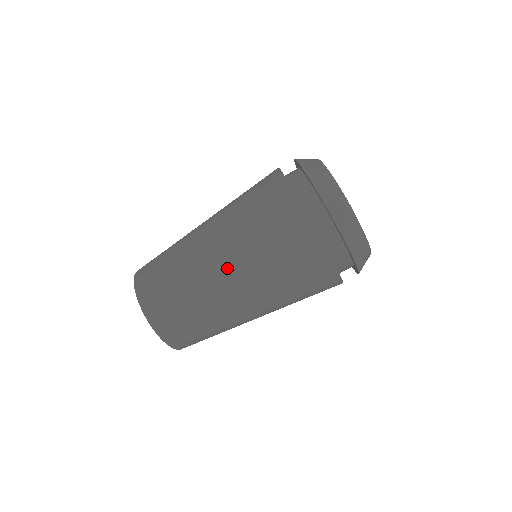
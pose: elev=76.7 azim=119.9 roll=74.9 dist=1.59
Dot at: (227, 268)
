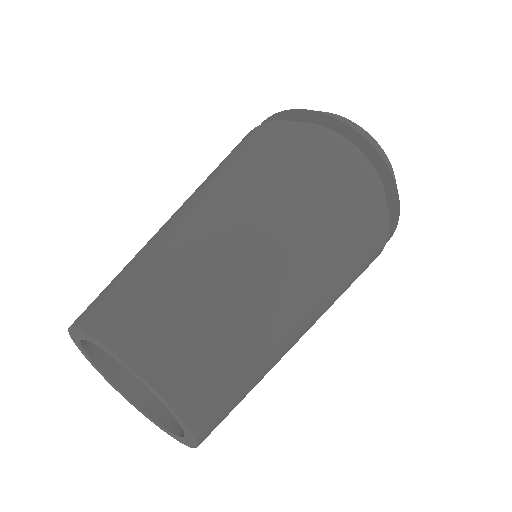
Dot at: occluded
